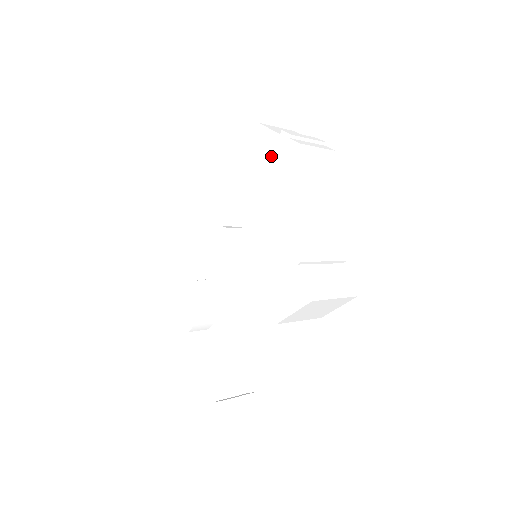
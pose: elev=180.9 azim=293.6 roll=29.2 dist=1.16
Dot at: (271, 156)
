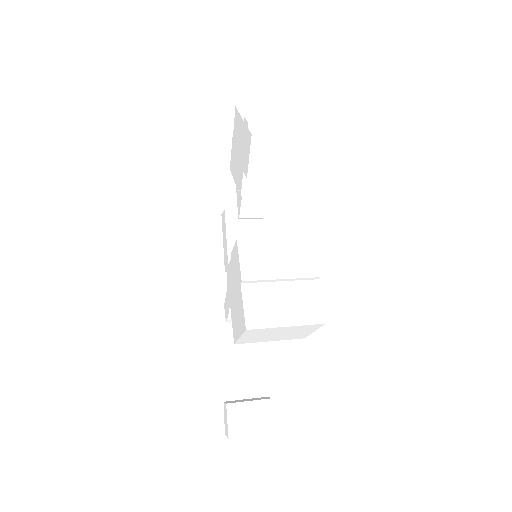
Dot at: (240, 147)
